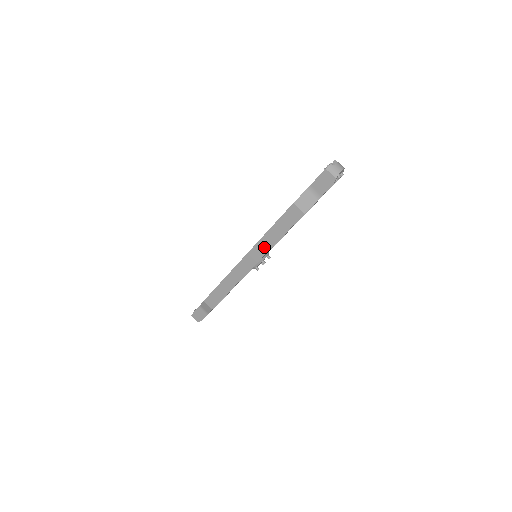
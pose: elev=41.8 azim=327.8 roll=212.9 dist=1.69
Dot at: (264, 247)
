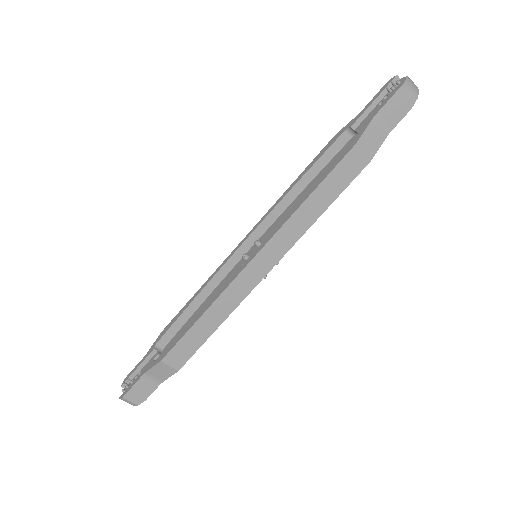
Dot at: (293, 232)
